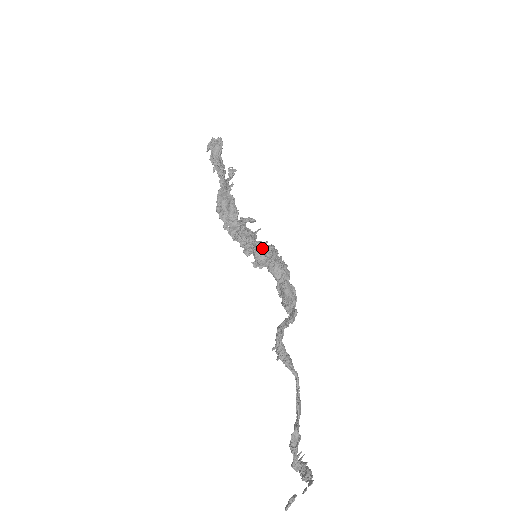
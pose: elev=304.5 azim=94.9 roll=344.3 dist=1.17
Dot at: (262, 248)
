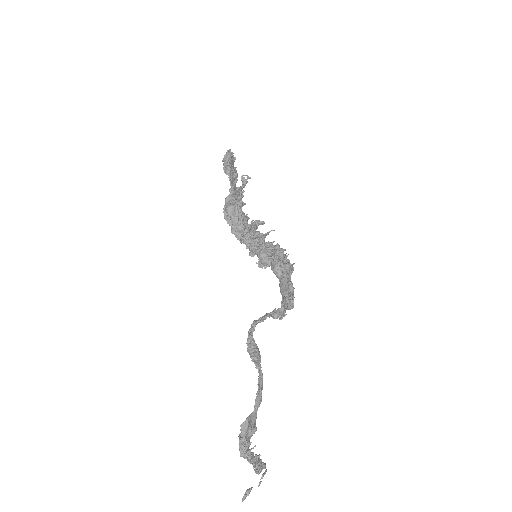
Dot at: (265, 248)
